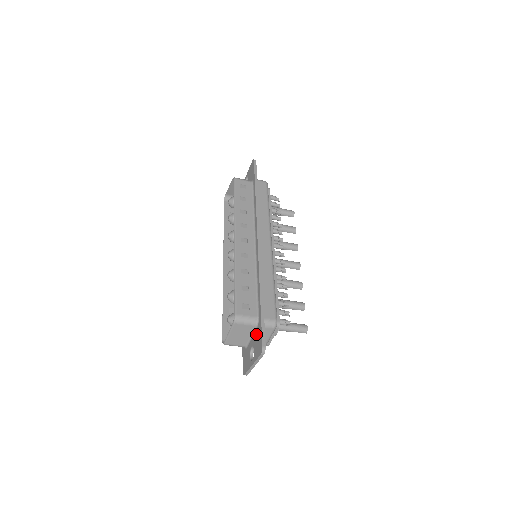
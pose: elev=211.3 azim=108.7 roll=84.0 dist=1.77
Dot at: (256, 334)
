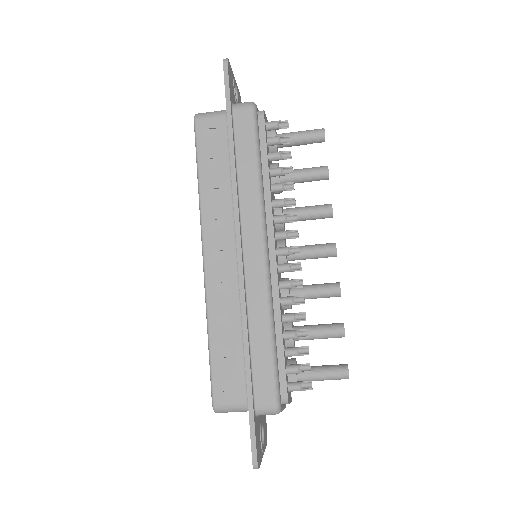
Dot at: occluded
